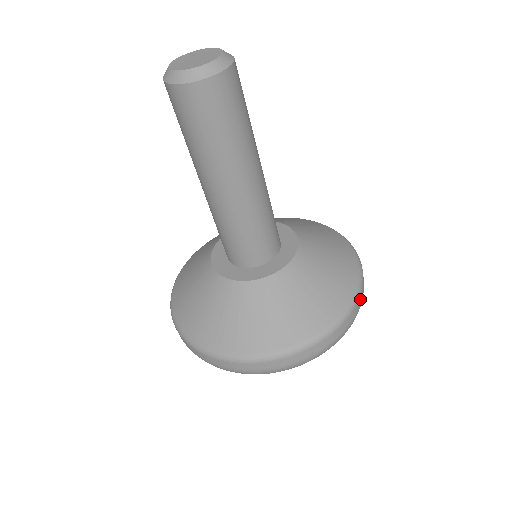
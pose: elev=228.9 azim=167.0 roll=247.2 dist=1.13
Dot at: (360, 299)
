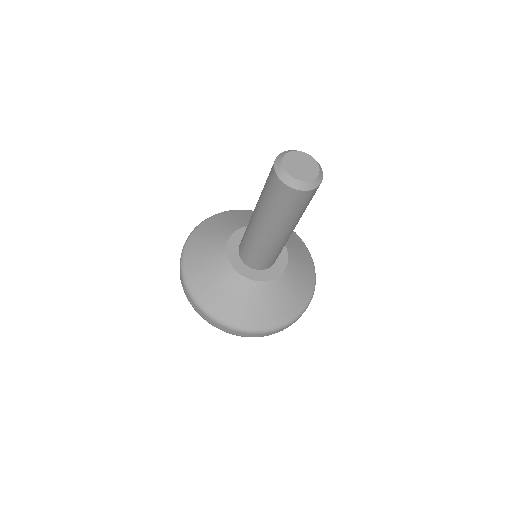
Dot at: occluded
